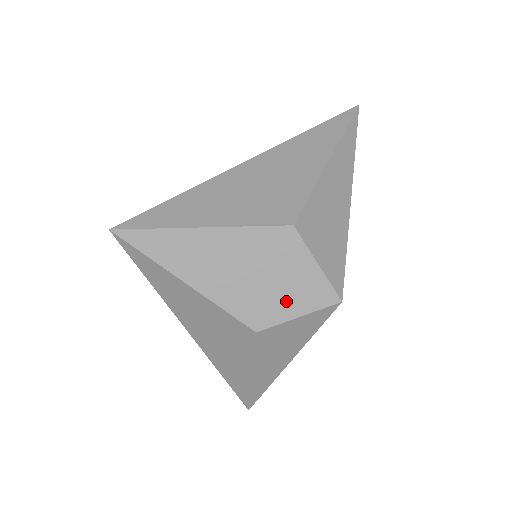
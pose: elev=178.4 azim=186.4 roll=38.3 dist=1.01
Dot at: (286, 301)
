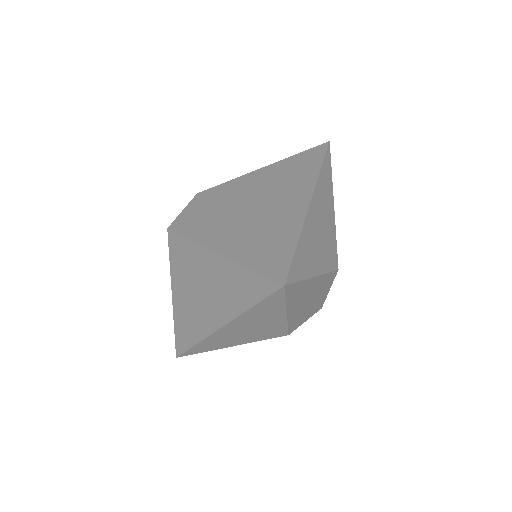
Dot at: (309, 313)
